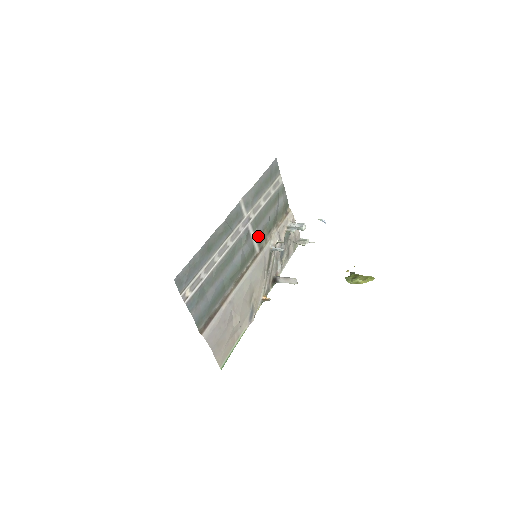
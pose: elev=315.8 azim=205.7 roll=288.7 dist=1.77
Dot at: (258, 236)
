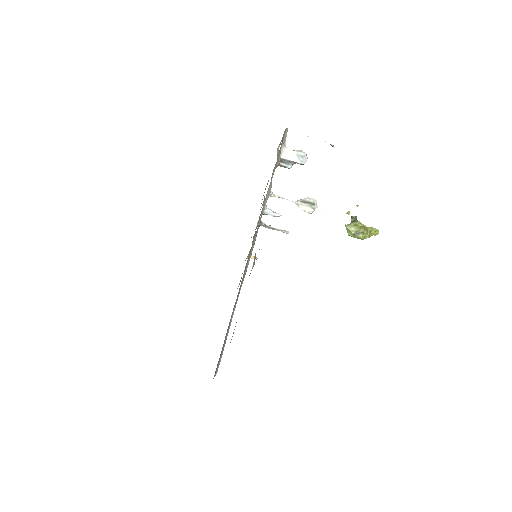
Dot at: occluded
